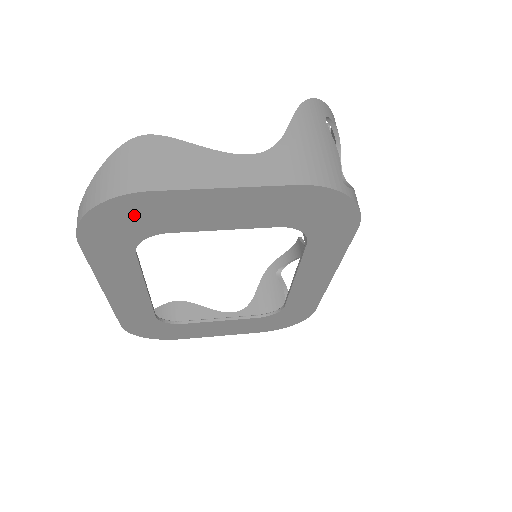
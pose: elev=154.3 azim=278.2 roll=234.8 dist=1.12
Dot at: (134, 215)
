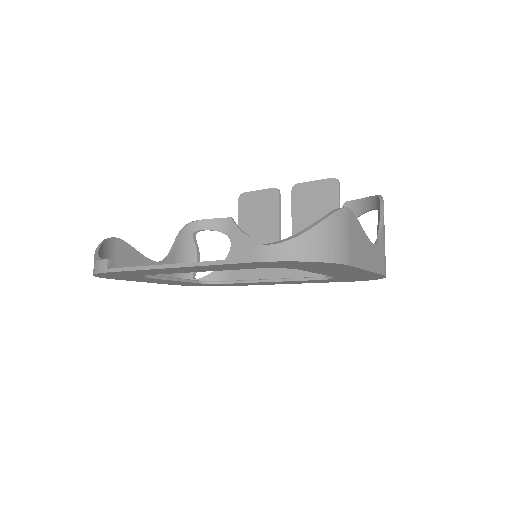
Dot at: (315, 266)
